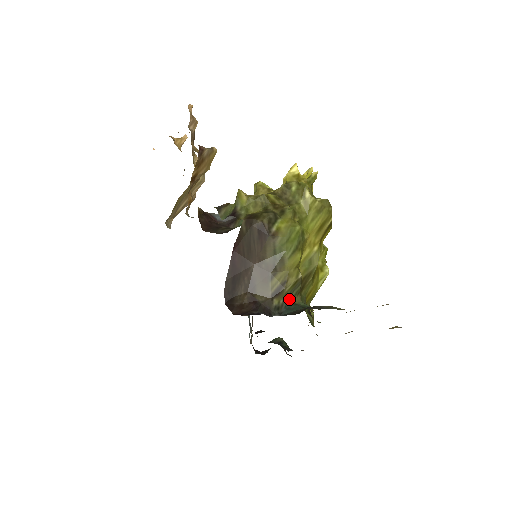
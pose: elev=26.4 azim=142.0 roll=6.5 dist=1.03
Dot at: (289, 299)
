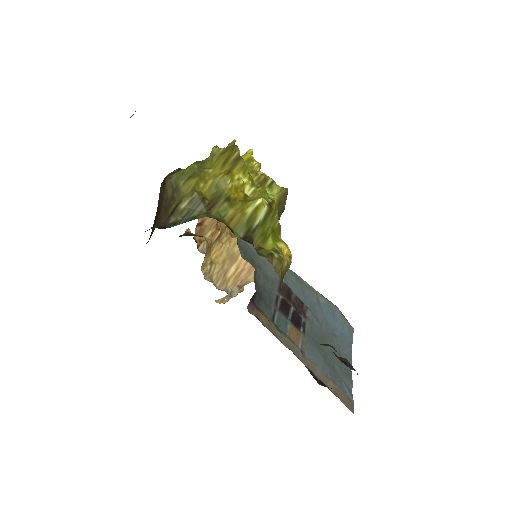
Dot at: (191, 217)
